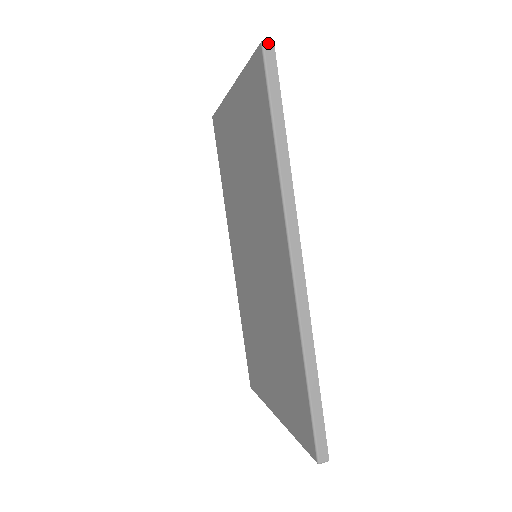
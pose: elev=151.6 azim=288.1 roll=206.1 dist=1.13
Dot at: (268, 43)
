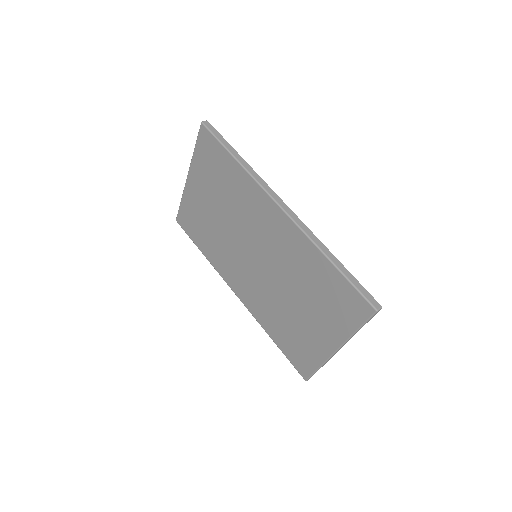
Dot at: (205, 122)
